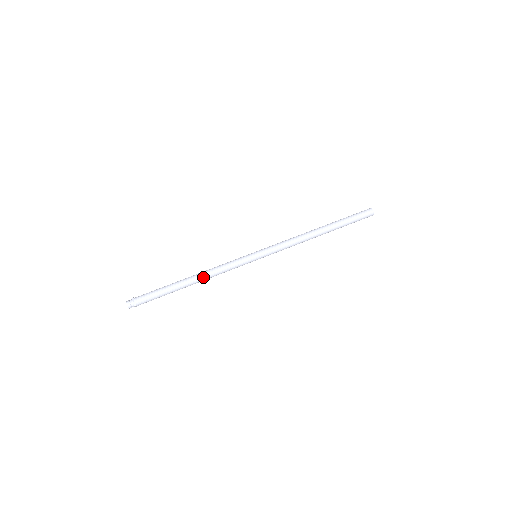
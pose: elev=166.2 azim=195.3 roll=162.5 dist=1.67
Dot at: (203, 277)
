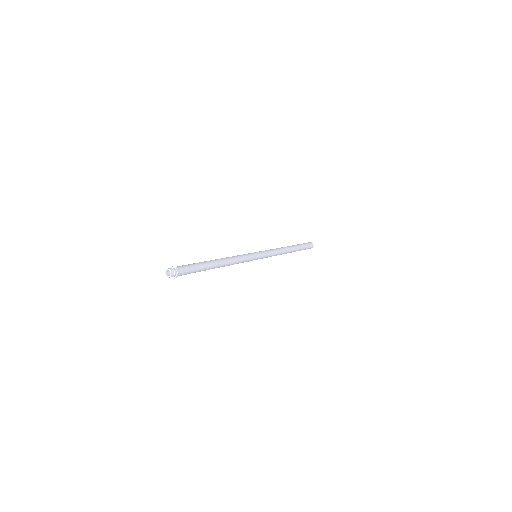
Dot at: (227, 260)
